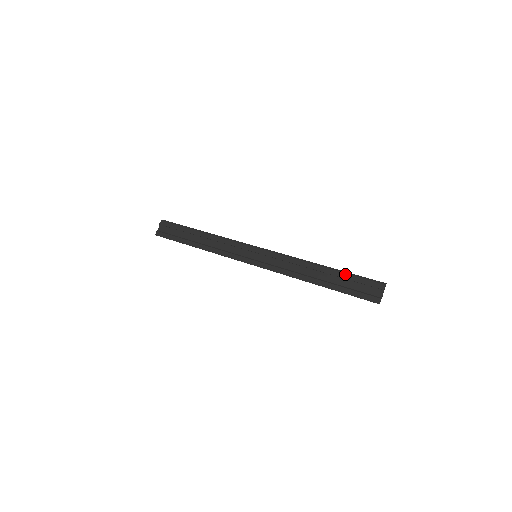
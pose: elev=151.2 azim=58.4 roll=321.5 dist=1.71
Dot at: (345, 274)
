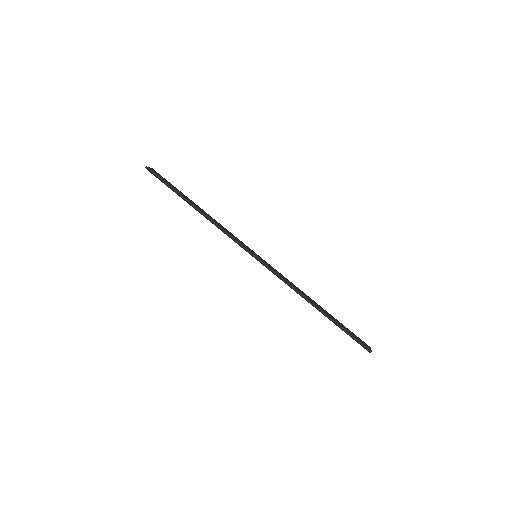
Dot at: (336, 325)
